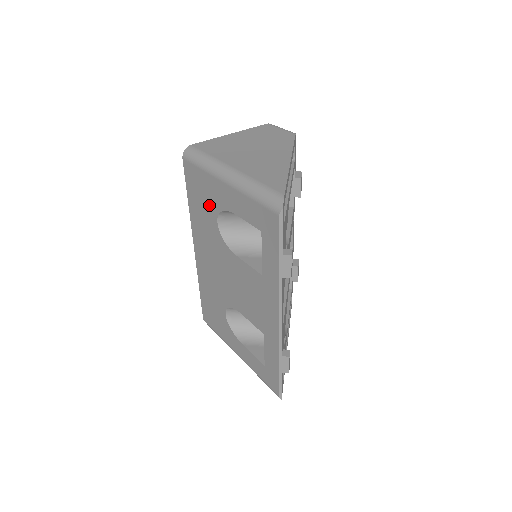
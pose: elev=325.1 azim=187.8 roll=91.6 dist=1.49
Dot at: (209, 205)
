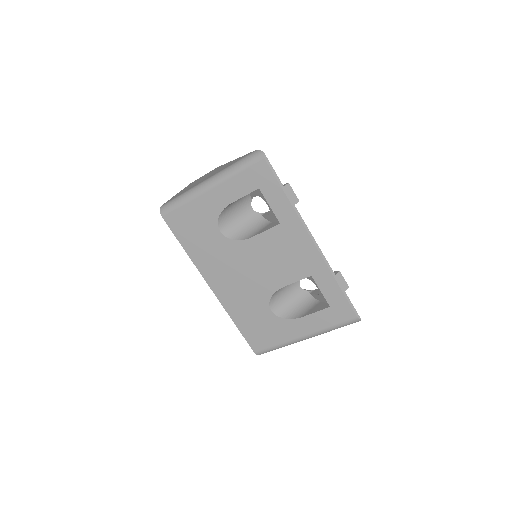
Dot at: (205, 226)
